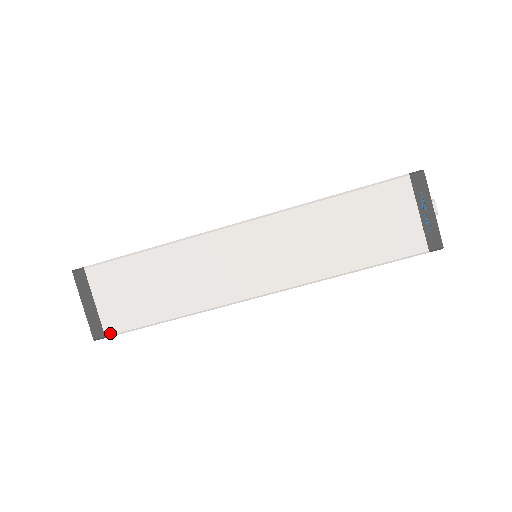
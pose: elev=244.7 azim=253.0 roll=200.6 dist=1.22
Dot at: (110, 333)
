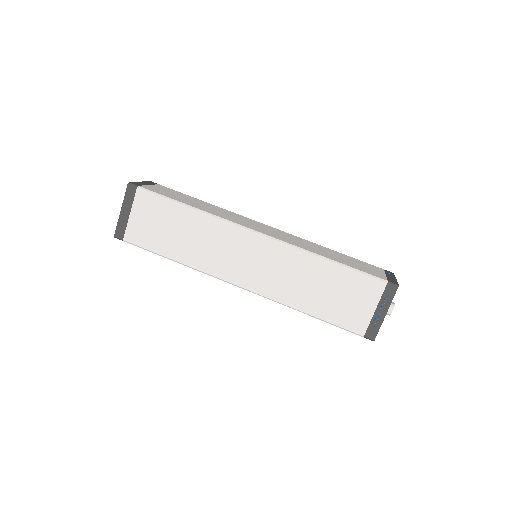
Dot at: (127, 240)
